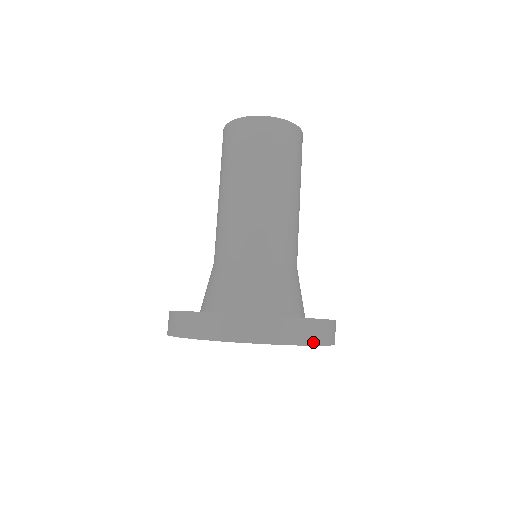
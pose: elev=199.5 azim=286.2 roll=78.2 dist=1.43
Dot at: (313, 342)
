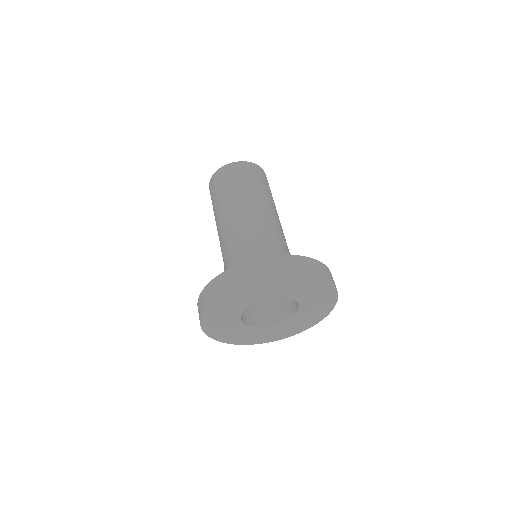
Dot at: (315, 273)
